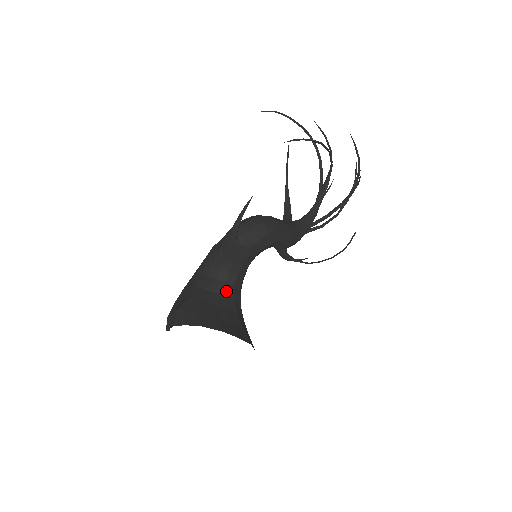
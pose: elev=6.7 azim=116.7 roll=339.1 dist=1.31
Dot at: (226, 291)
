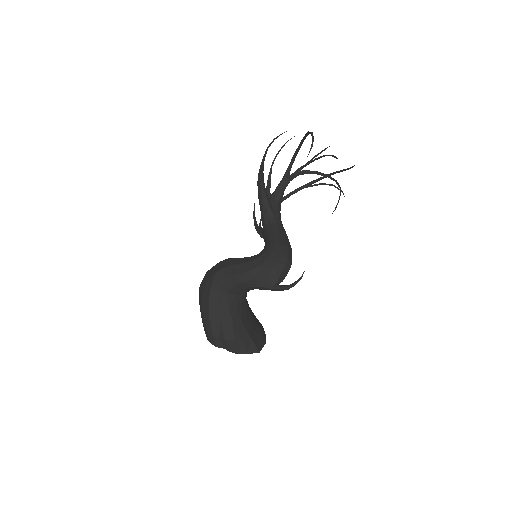
Dot at: occluded
